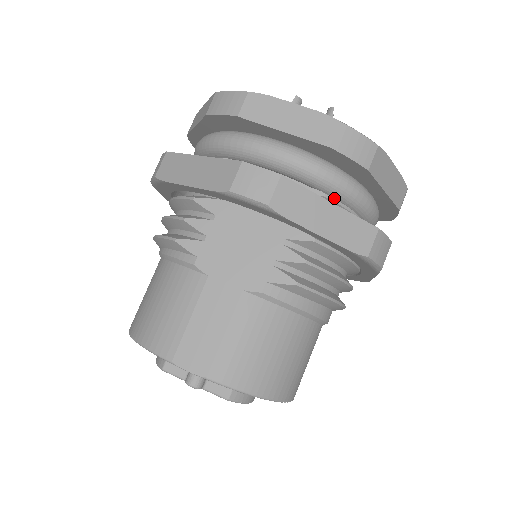
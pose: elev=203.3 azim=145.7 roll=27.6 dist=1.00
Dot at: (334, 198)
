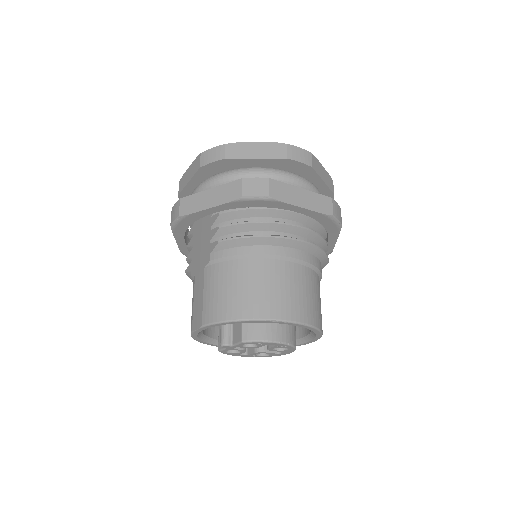
Dot at: occluded
